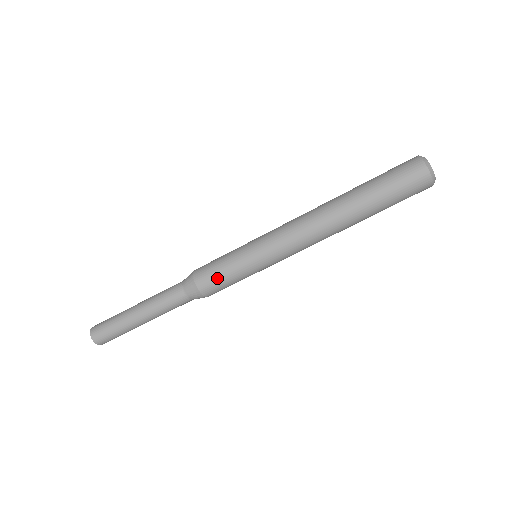
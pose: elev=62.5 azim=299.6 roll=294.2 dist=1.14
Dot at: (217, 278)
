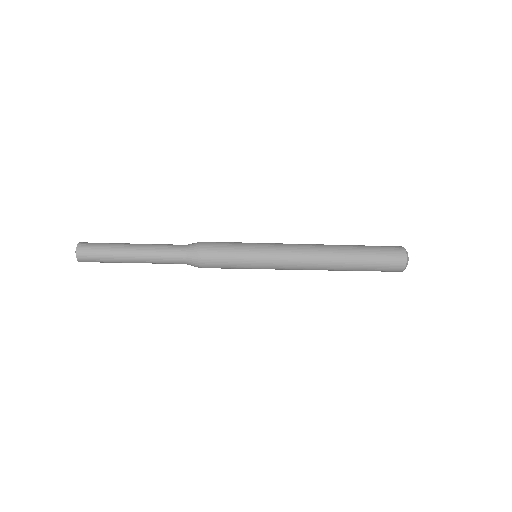
Dot at: (220, 261)
